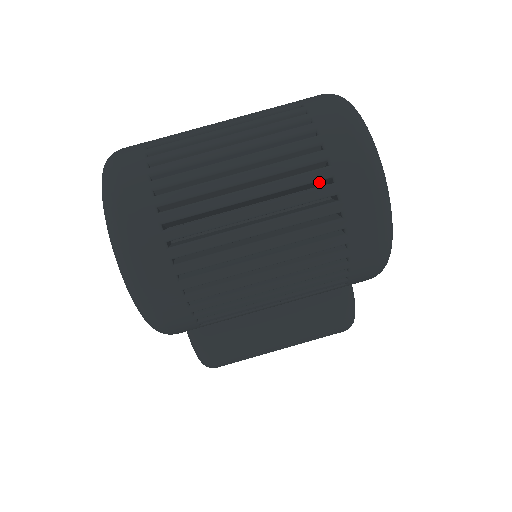
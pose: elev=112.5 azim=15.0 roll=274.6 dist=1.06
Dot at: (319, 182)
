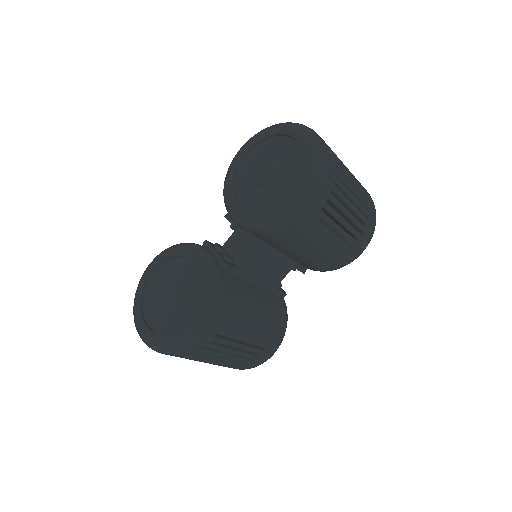
Dot at: occluded
